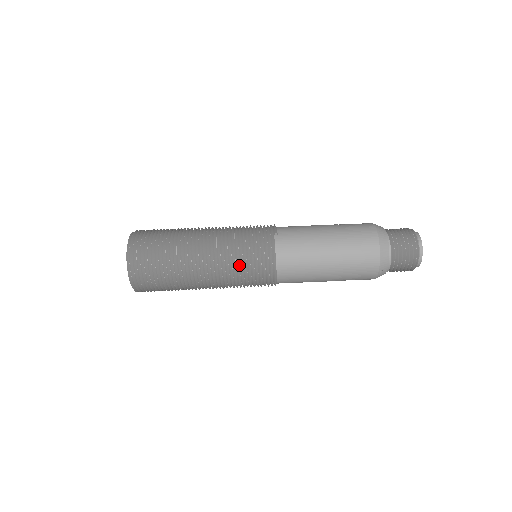
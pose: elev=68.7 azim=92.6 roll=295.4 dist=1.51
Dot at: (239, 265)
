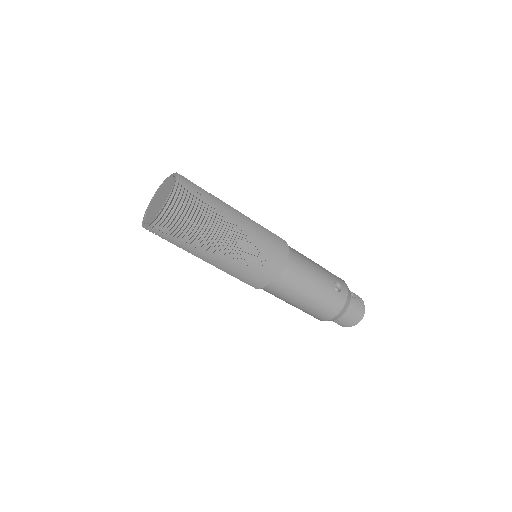
Dot at: occluded
